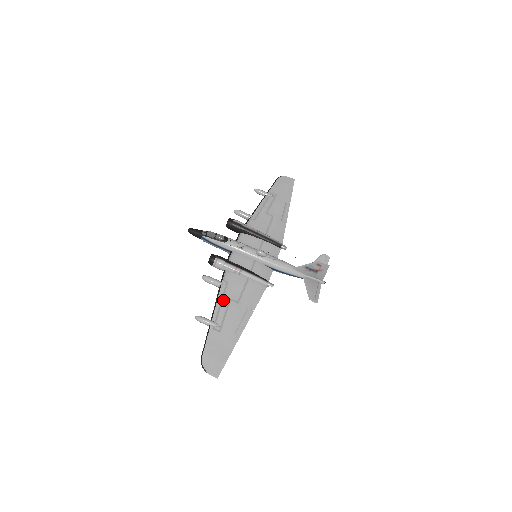
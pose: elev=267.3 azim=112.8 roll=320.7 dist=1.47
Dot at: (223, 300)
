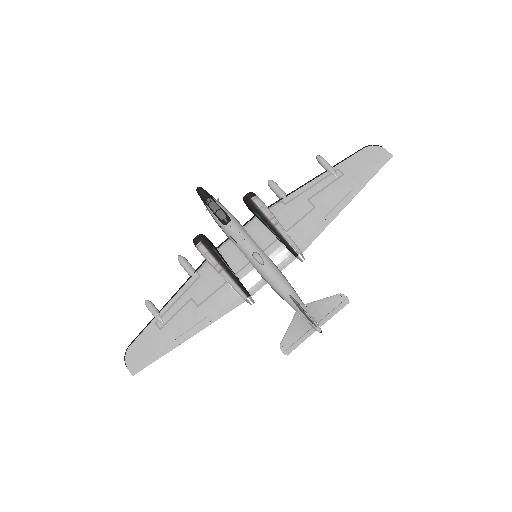
Dot at: (183, 295)
